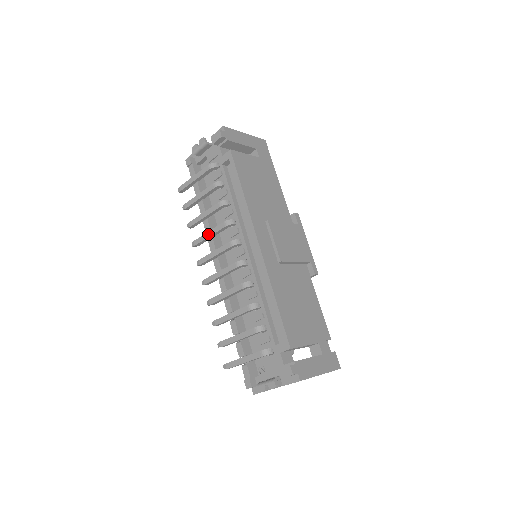
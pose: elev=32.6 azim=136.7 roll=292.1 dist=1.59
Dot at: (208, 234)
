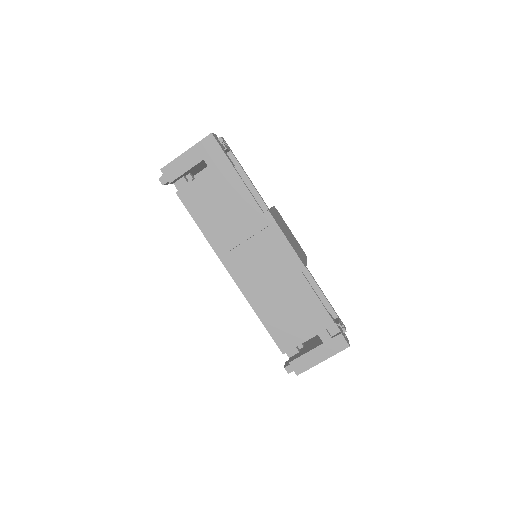
Dot at: occluded
